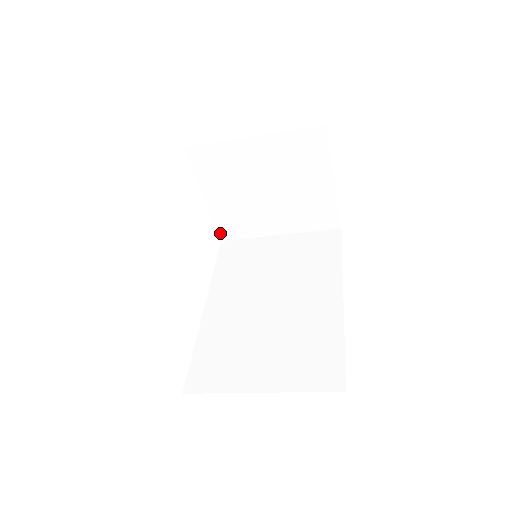
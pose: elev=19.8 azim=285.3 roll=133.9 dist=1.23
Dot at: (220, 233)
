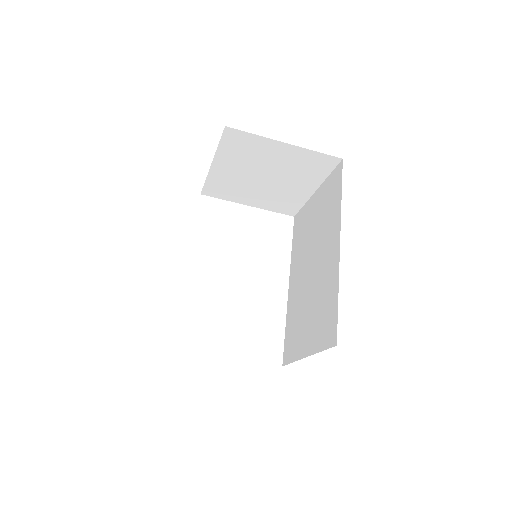
Dot at: (286, 214)
